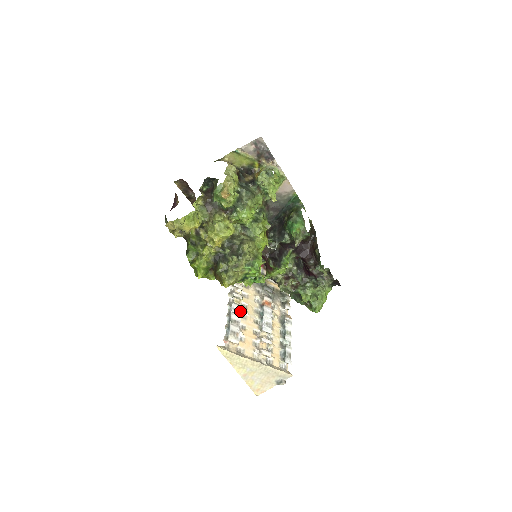
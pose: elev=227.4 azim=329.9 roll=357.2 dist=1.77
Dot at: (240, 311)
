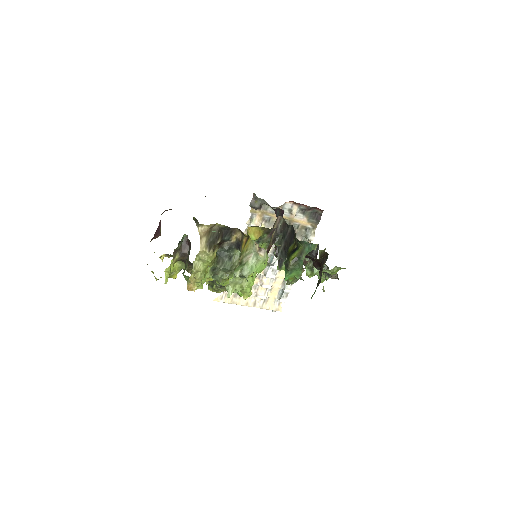
Dot at: occluded
